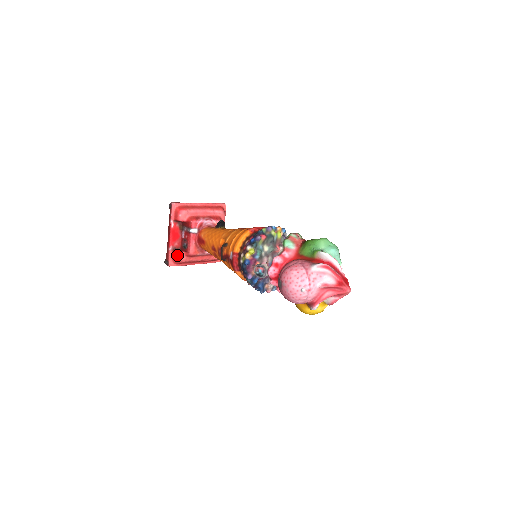
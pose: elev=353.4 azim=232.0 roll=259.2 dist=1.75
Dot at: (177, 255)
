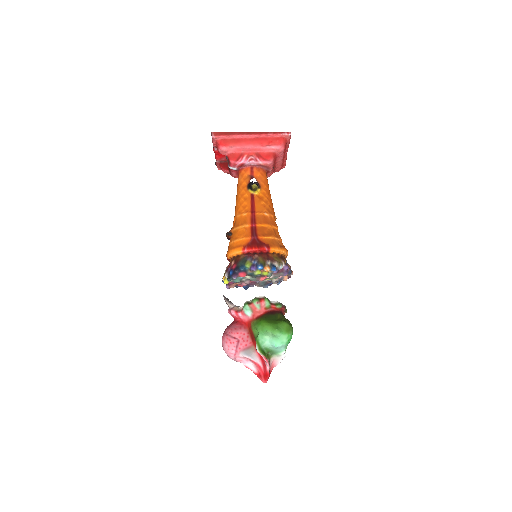
Dot at: (222, 170)
